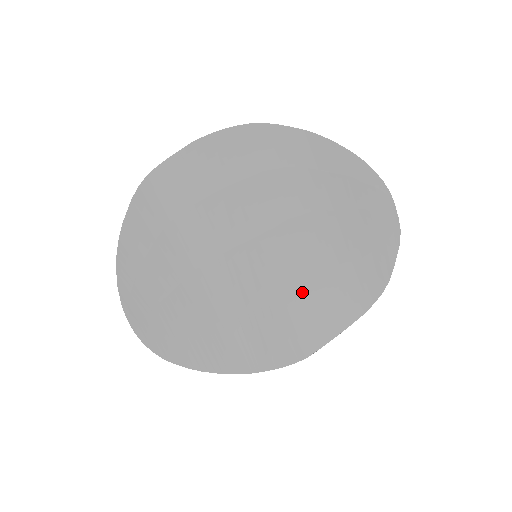
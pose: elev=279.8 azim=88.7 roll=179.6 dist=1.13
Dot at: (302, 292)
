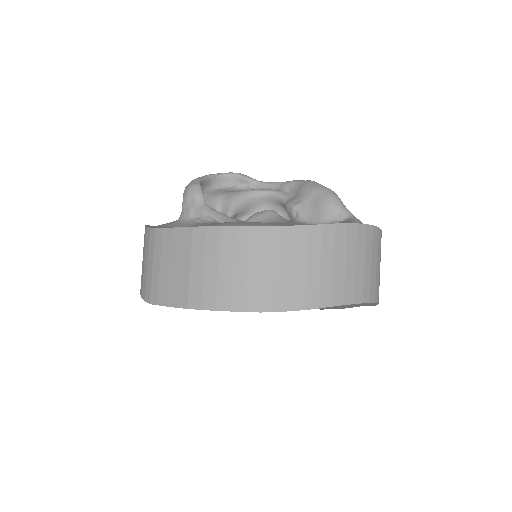
Dot at: occluded
